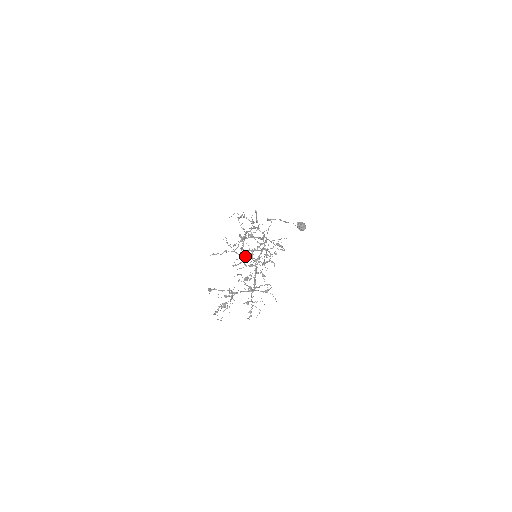
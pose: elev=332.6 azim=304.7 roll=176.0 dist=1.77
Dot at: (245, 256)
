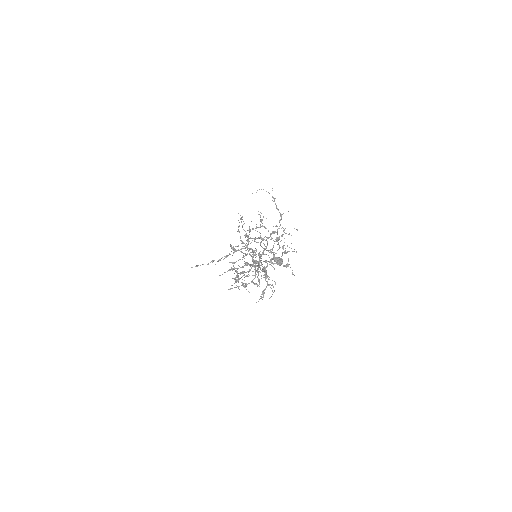
Dot at: occluded
